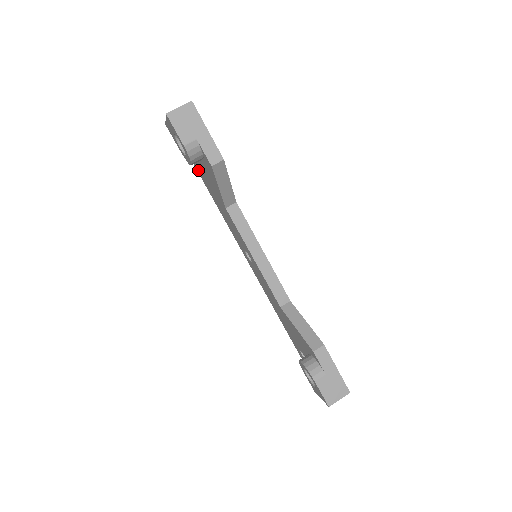
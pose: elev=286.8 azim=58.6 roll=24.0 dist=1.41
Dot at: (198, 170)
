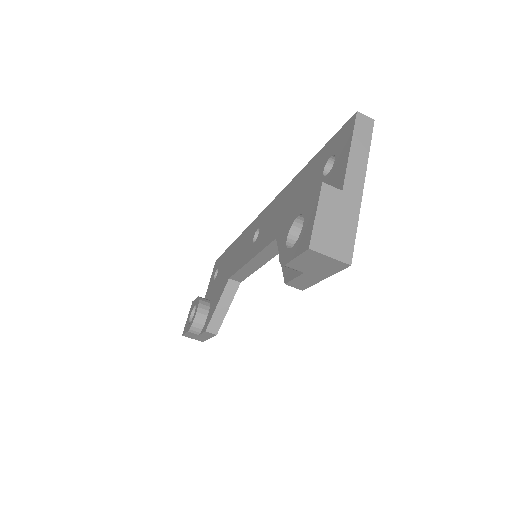
Dot at: (316, 163)
